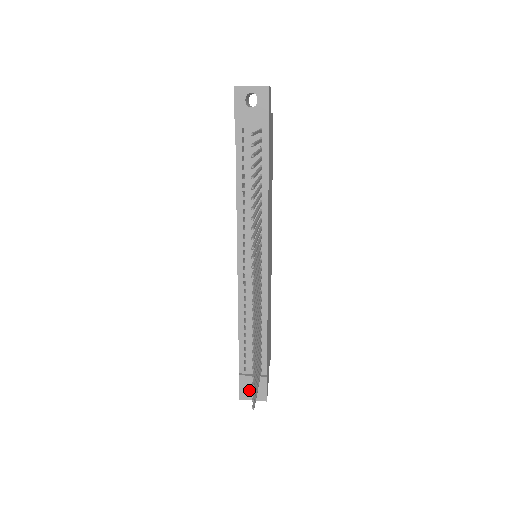
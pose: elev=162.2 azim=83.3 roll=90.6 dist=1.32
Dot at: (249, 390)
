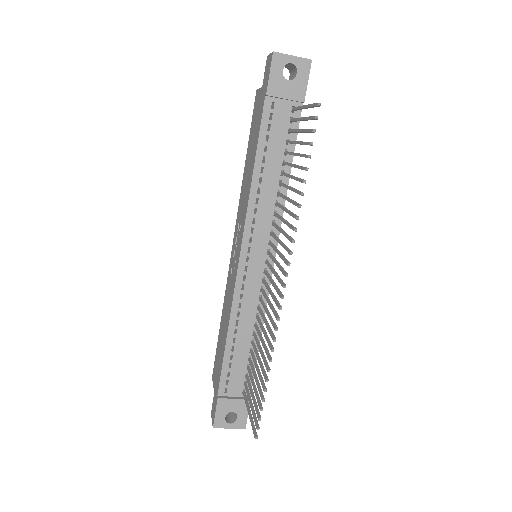
Dot at: occluded
